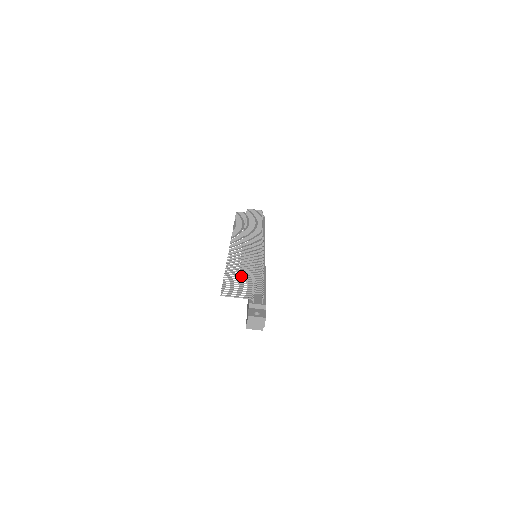
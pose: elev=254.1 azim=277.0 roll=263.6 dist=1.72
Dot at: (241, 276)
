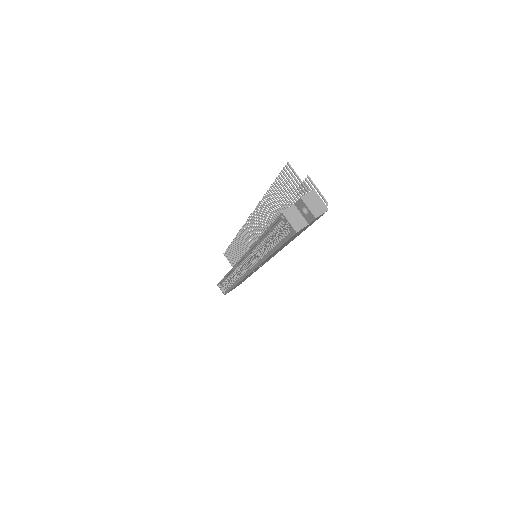
Dot at: occluded
